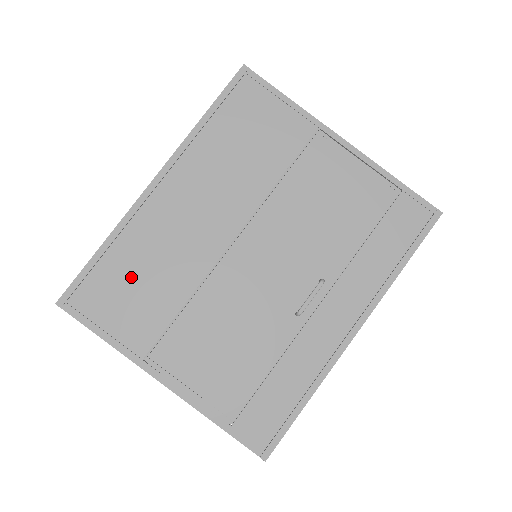
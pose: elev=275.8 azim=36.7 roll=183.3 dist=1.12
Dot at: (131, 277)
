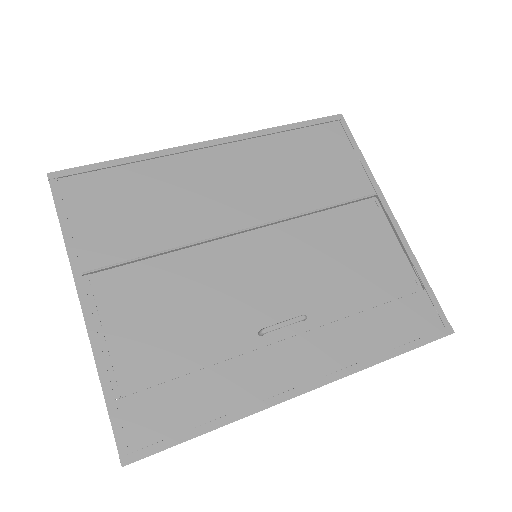
Dot at: (131, 198)
